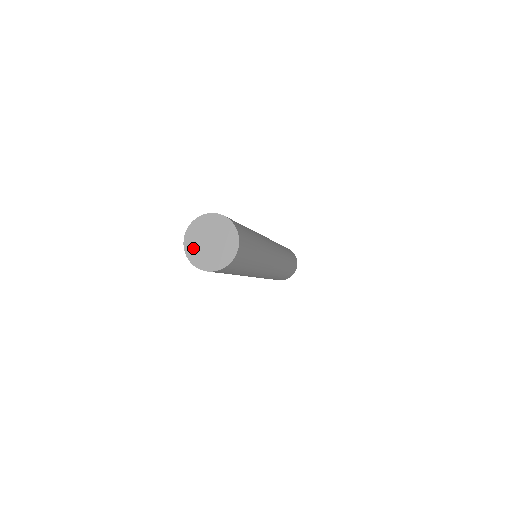
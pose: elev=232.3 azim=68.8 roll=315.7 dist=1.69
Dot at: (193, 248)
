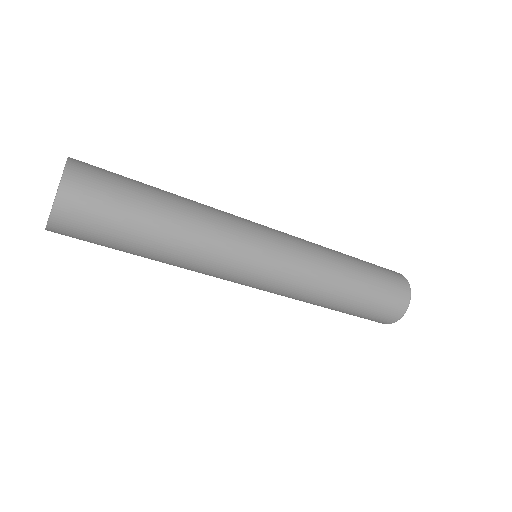
Dot at: occluded
